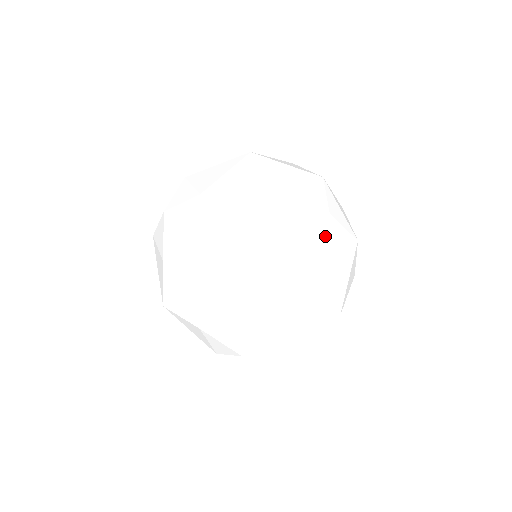
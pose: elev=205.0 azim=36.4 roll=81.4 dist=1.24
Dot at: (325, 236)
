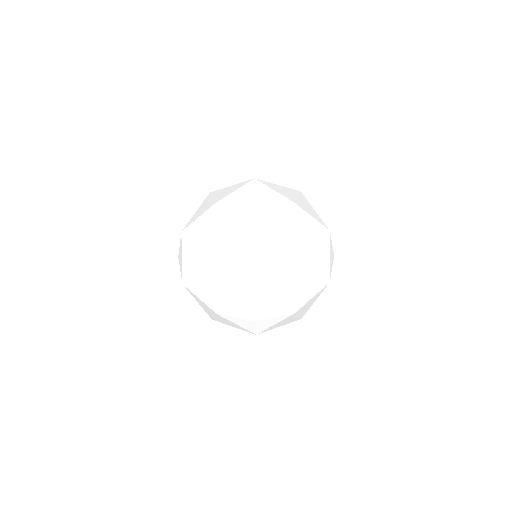
Dot at: occluded
